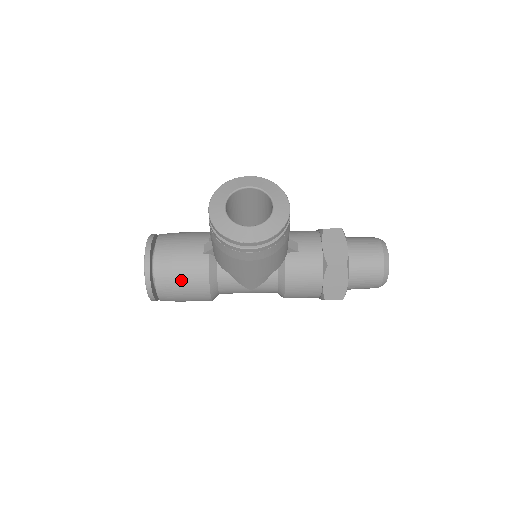
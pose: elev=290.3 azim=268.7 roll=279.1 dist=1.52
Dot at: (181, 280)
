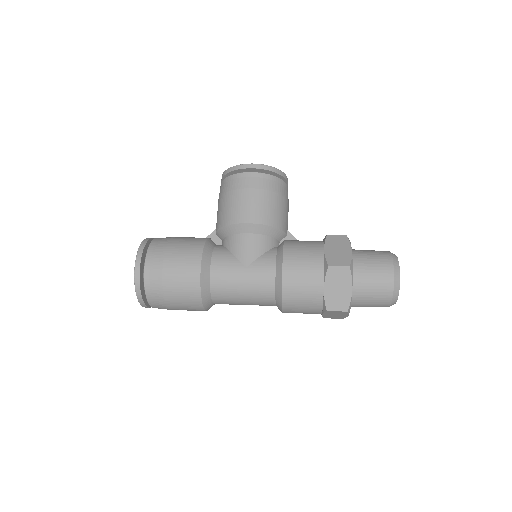
Dot at: (177, 242)
